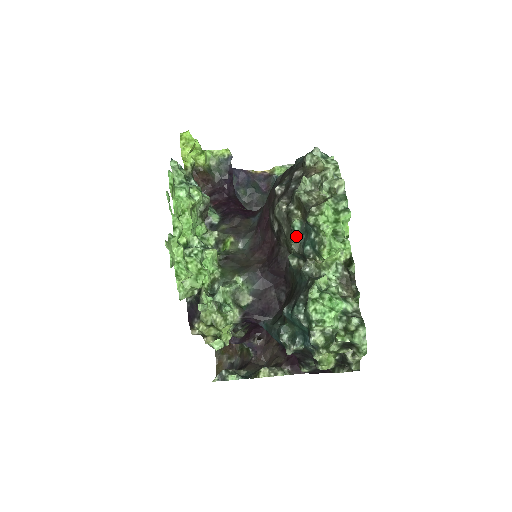
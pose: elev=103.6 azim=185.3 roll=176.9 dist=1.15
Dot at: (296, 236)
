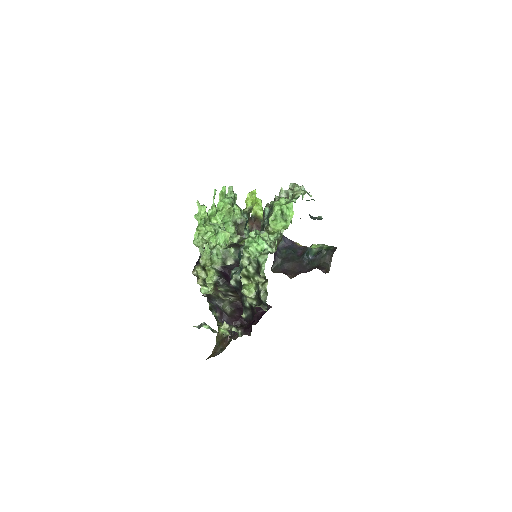
Dot at: (265, 217)
